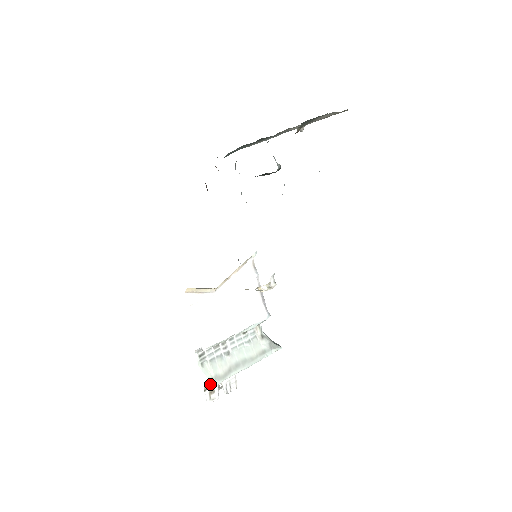
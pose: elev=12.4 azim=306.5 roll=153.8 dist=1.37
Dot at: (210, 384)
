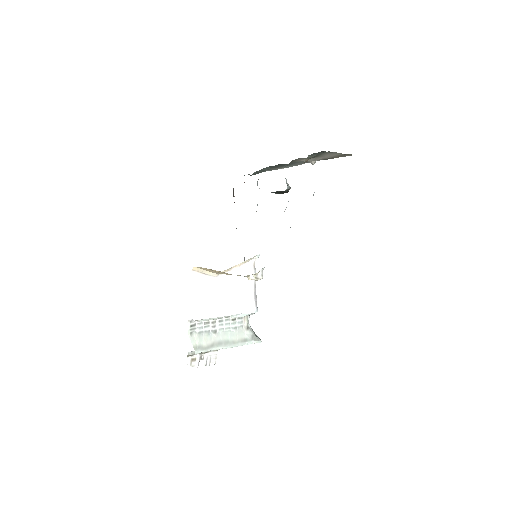
Dot at: (194, 352)
